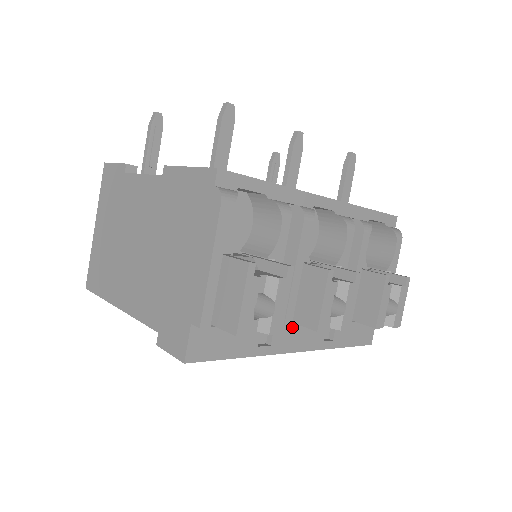
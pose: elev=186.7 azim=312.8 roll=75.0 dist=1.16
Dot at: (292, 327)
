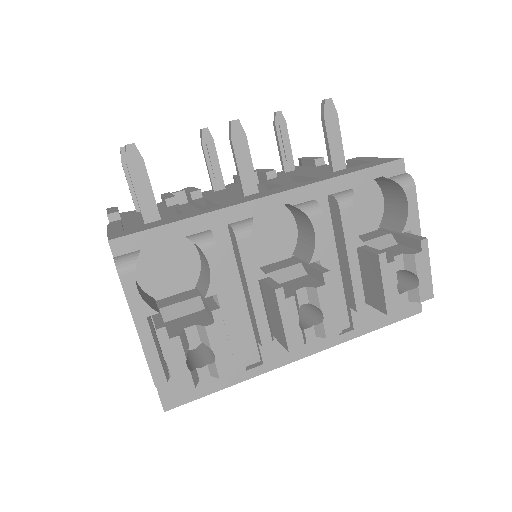
Dot at: occluded
